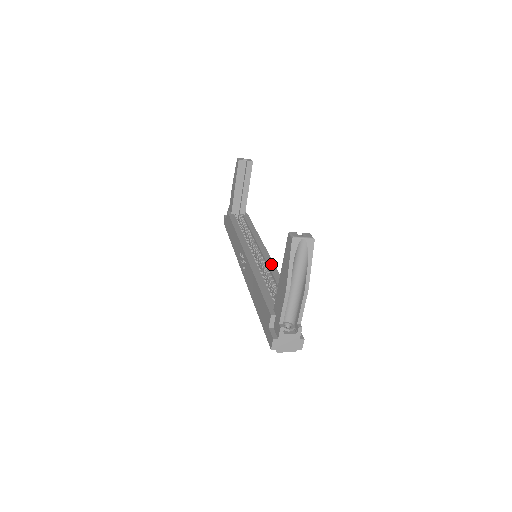
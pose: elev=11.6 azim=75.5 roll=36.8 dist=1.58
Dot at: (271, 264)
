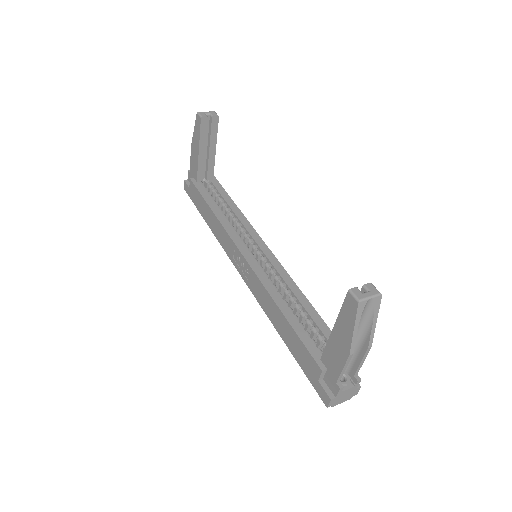
Dot at: (282, 271)
